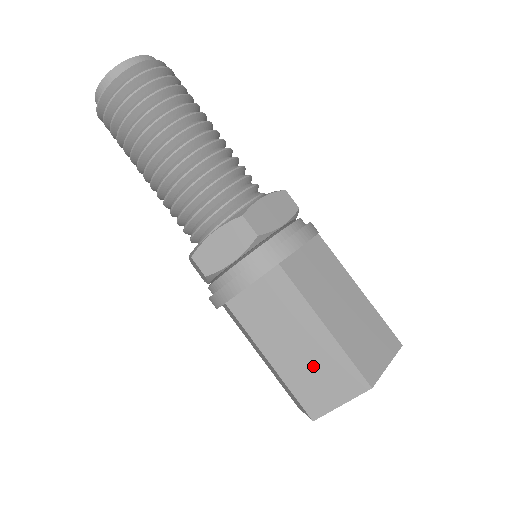
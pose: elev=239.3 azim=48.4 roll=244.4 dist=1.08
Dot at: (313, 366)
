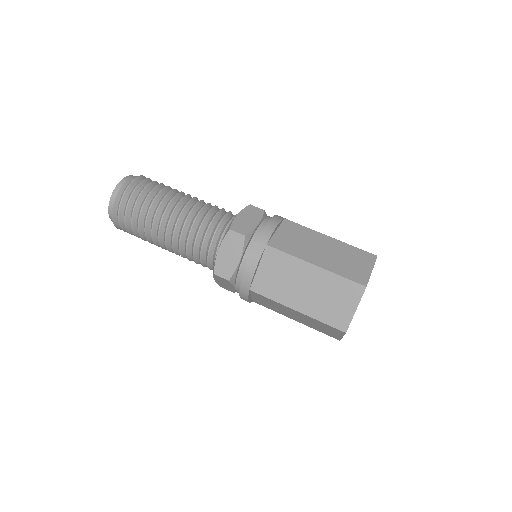
Dot at: (313, 324)
